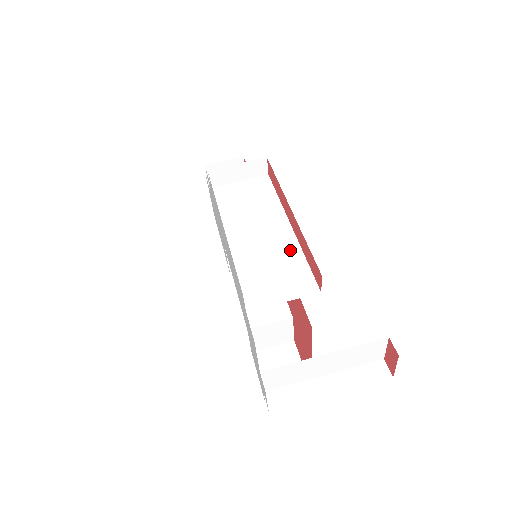
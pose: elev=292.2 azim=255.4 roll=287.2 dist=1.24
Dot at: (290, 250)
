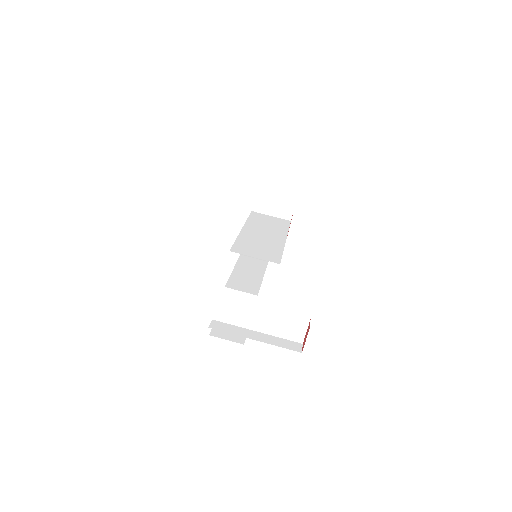
Dot at: (277, 246)
